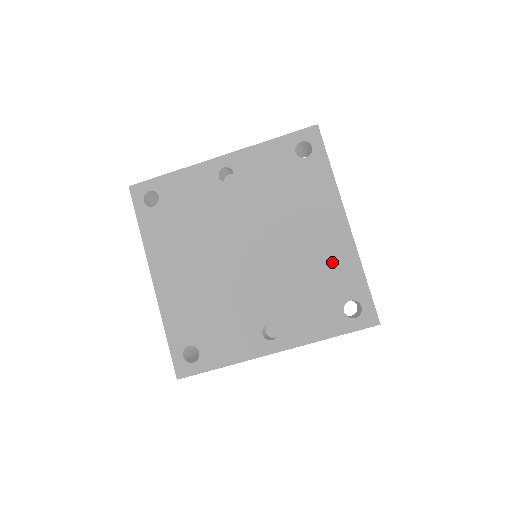
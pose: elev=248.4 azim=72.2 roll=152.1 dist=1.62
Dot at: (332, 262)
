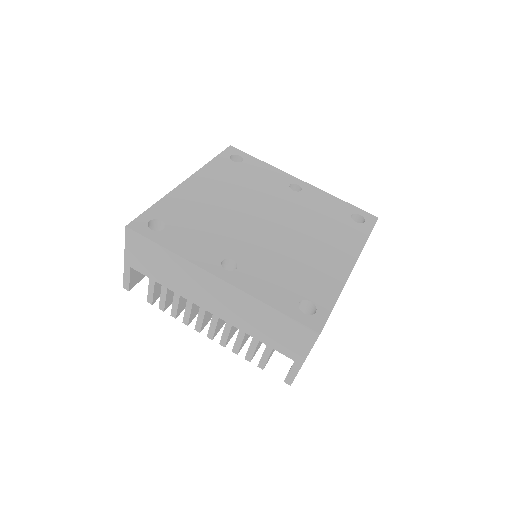
Dot at: (320, 273)
